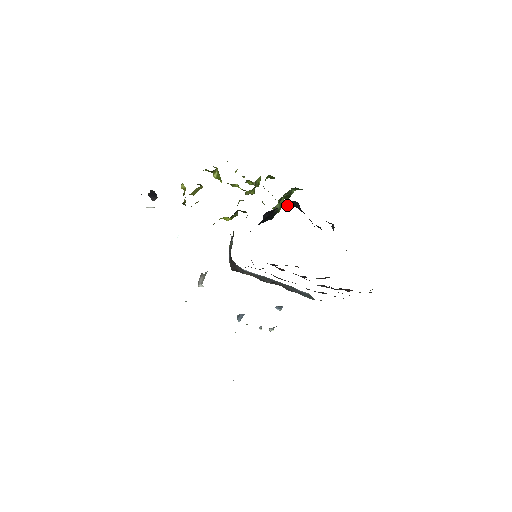
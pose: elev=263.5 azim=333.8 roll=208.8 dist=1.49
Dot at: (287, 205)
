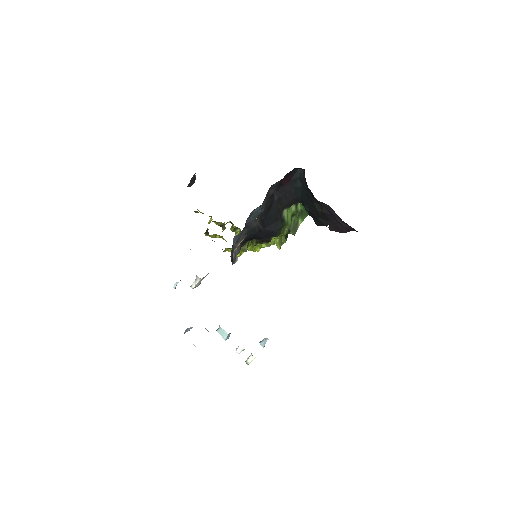
Dot at: (294, 186)
